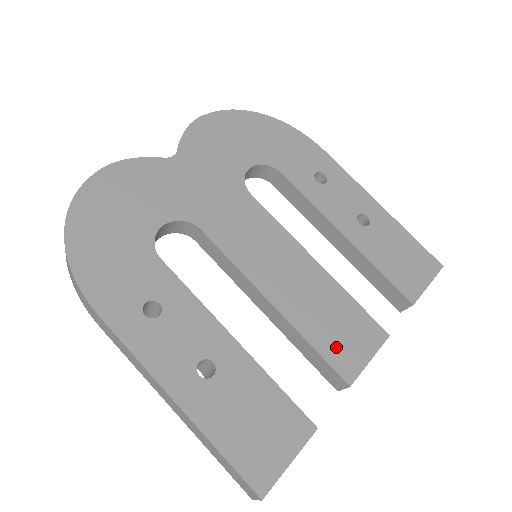
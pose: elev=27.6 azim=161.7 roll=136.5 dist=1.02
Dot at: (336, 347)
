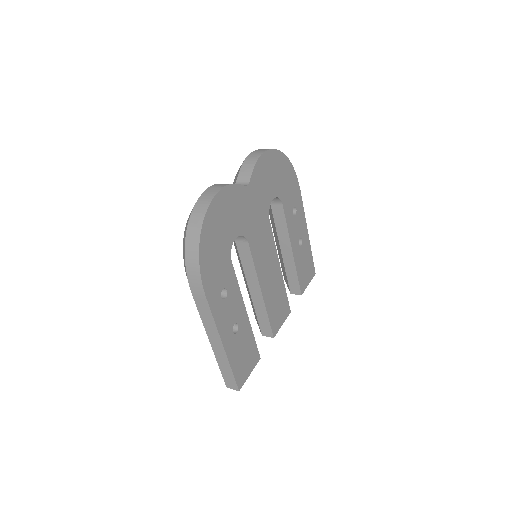
Dot at: (275, 318)
